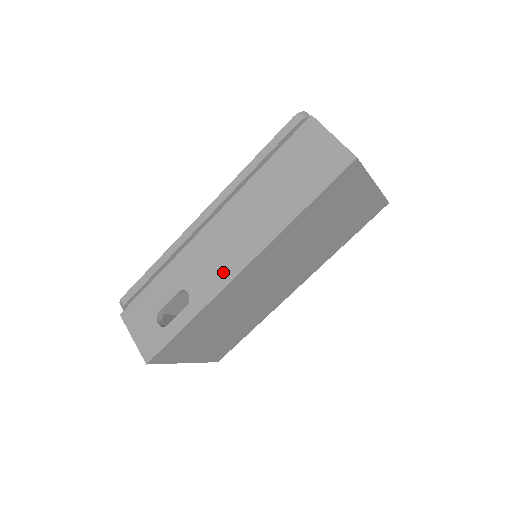
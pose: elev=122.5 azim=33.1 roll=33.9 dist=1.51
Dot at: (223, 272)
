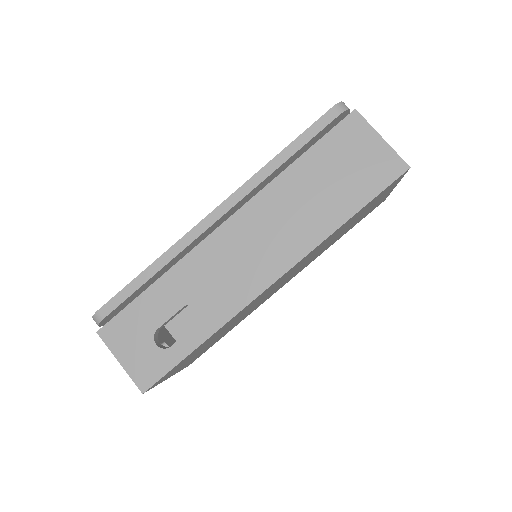
Dot at: (246, 285)
